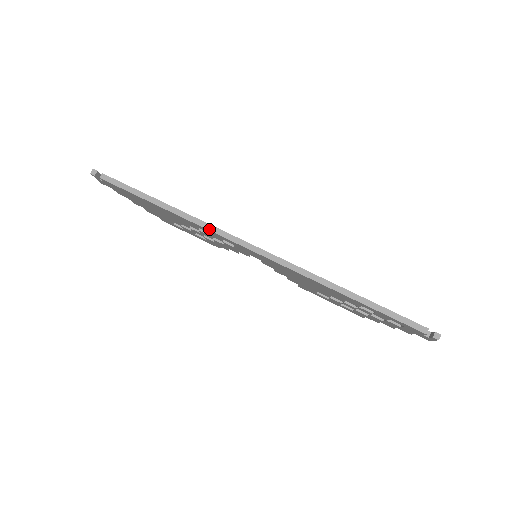
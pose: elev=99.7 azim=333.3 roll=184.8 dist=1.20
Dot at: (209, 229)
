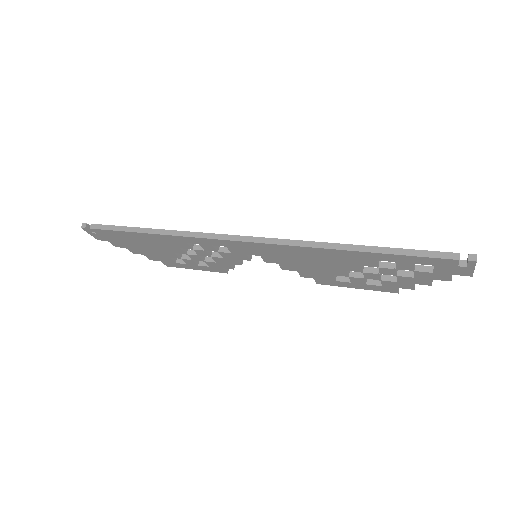
Dot at: (196, 236)
